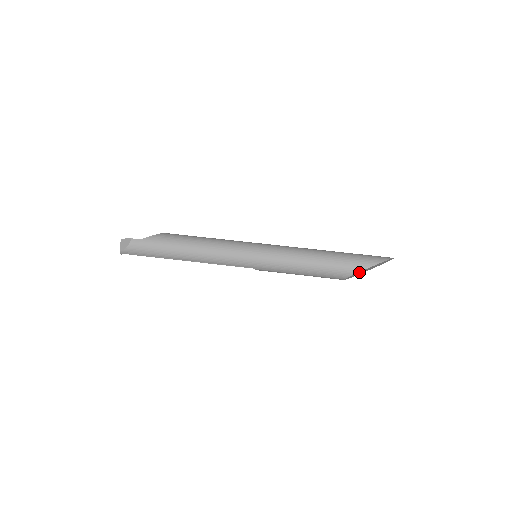
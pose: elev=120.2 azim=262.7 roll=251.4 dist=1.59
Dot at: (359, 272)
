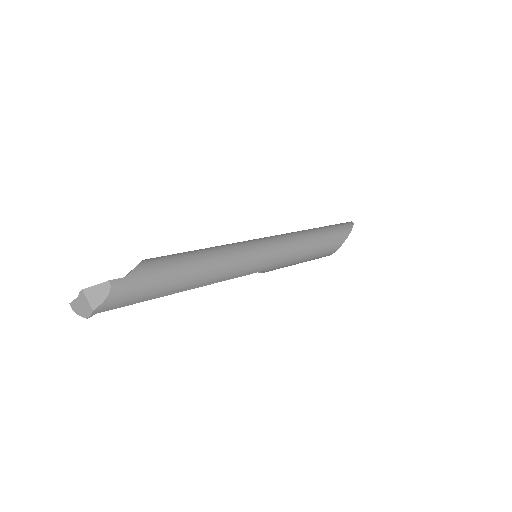
Dot at: occluded
